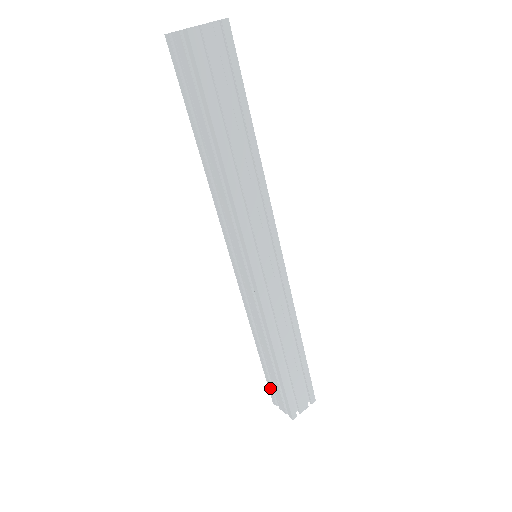
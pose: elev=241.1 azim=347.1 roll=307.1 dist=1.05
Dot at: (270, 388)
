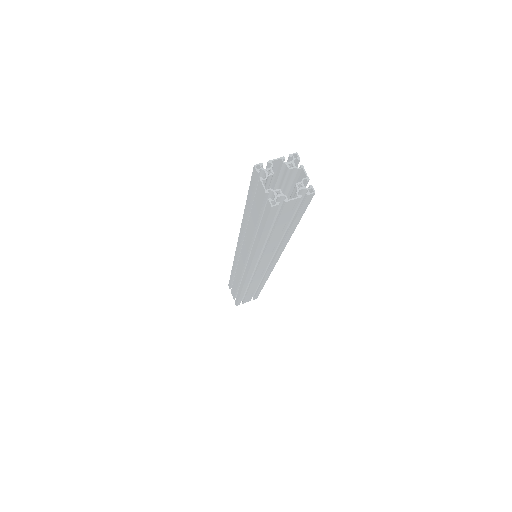
Dot at: (230, 284)
